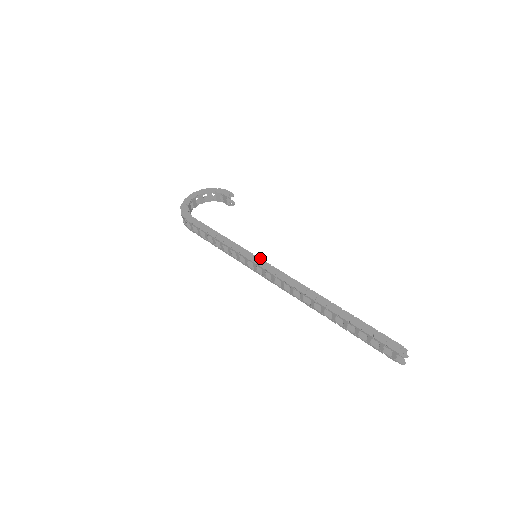
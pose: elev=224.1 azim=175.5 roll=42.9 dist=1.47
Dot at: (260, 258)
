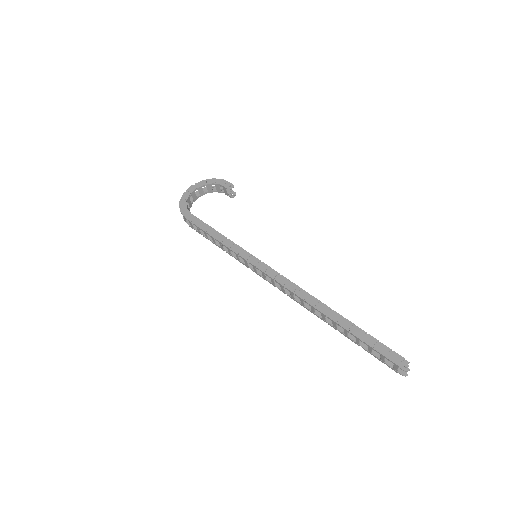
Dot at: (259, 260)
